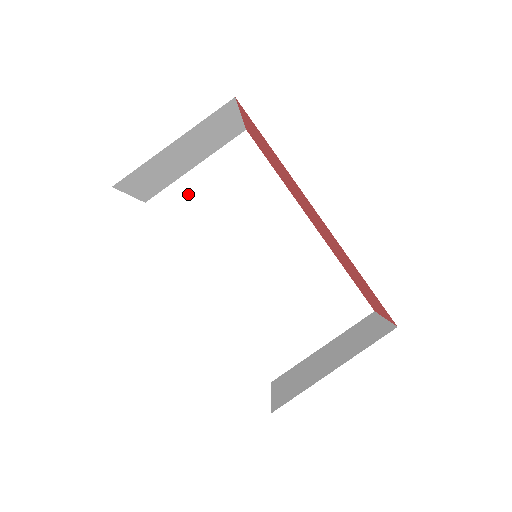
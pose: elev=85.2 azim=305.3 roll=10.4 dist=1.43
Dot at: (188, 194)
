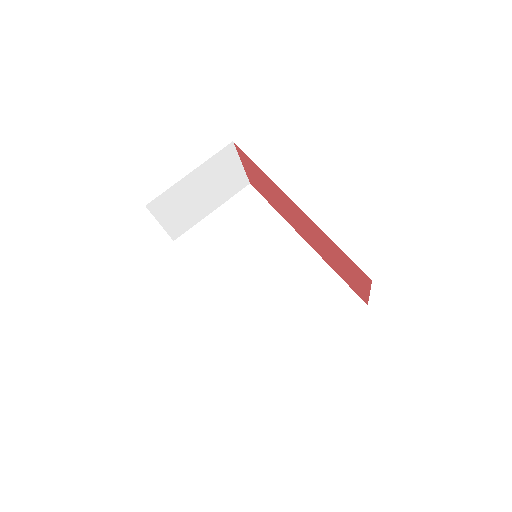
Dot at: (206, 231)
